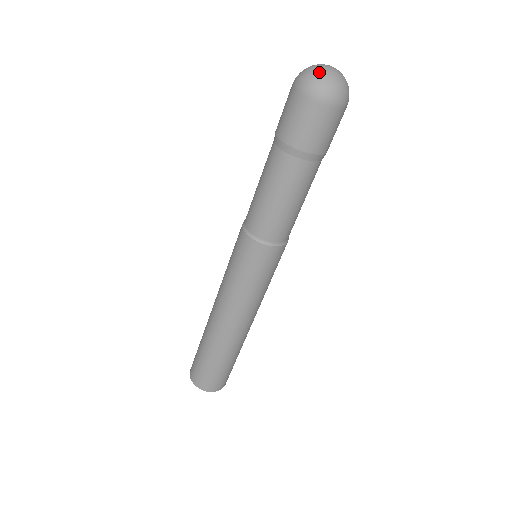
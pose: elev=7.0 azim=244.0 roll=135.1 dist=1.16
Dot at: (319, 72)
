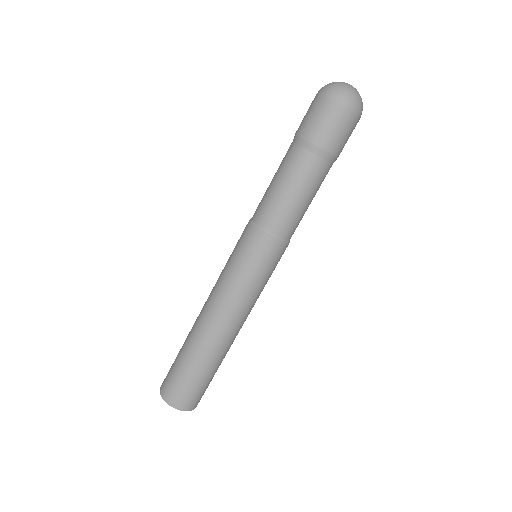
Dot at: (341, 84)
